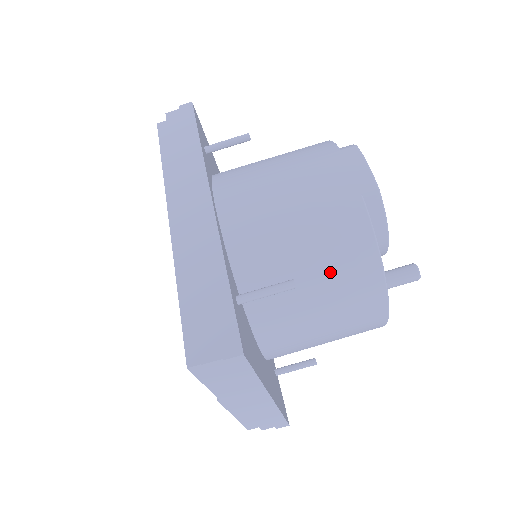
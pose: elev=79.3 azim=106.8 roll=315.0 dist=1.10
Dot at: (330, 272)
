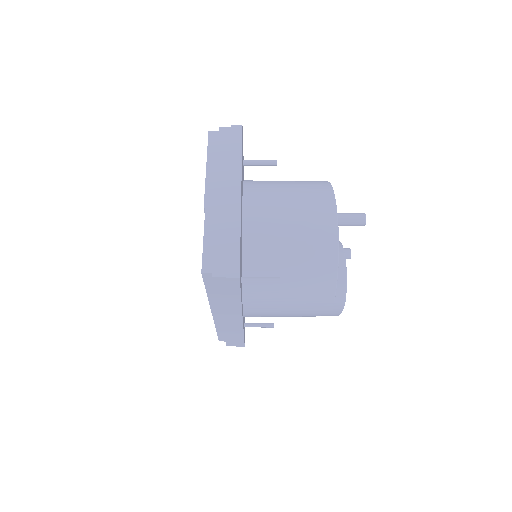
Dot at: occluded
